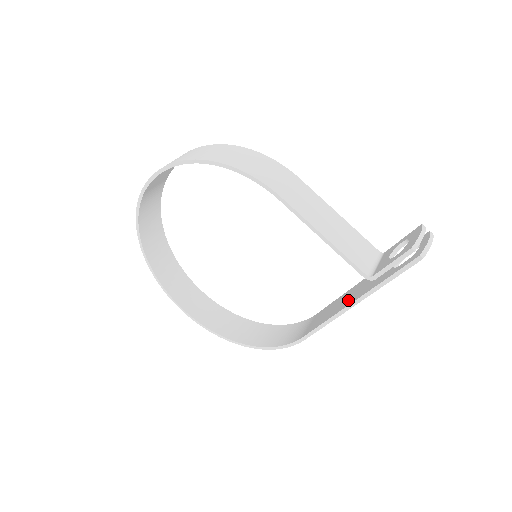
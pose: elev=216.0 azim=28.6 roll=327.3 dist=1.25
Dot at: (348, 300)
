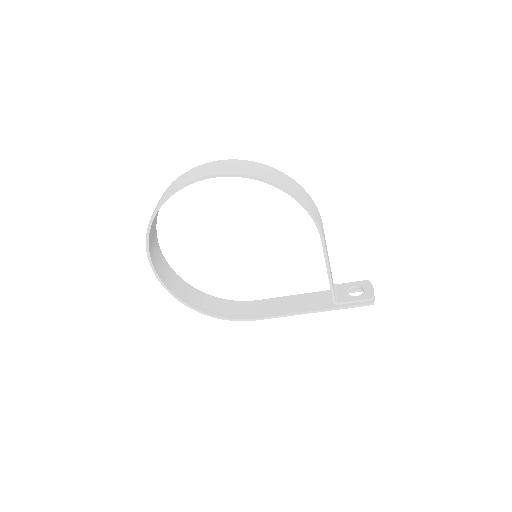
Dot at: (304, 306)
